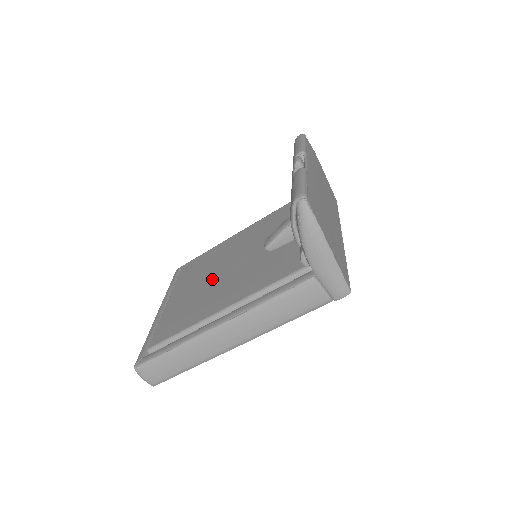
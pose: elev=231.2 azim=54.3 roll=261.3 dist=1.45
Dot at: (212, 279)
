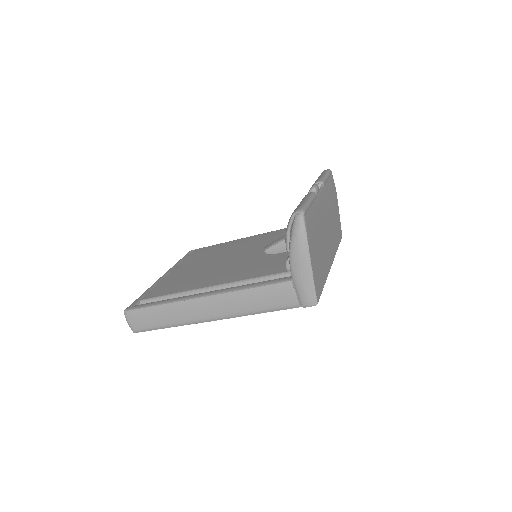
Dot at: (214, 263)
